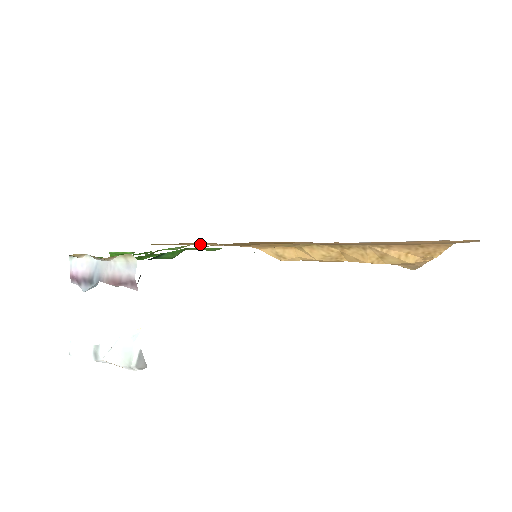
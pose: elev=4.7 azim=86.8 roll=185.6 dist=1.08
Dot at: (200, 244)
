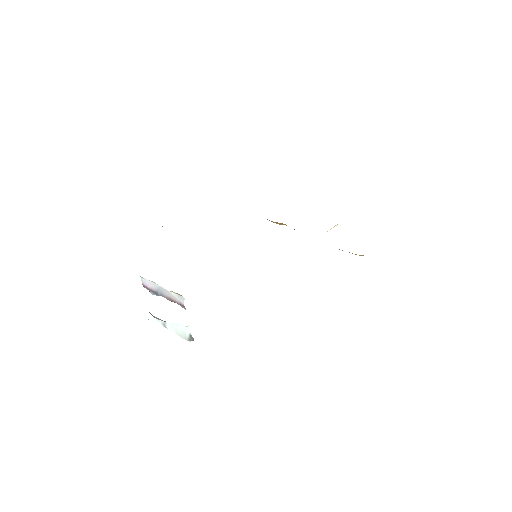
Dot at: occluded
